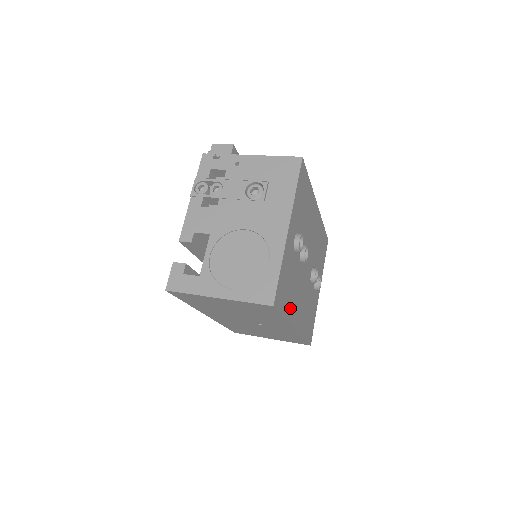
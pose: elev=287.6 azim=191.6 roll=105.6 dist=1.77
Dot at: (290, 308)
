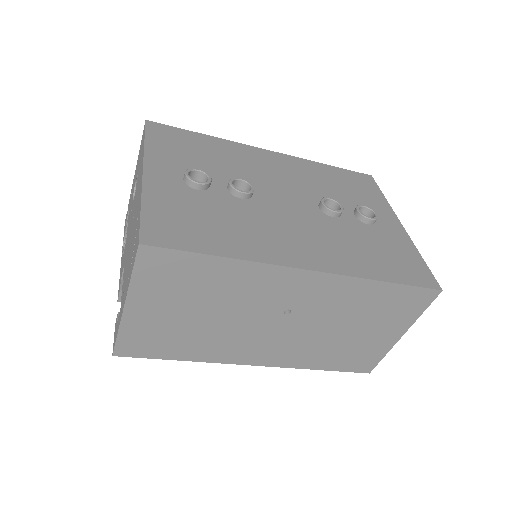
Dot at: (244, 246)
